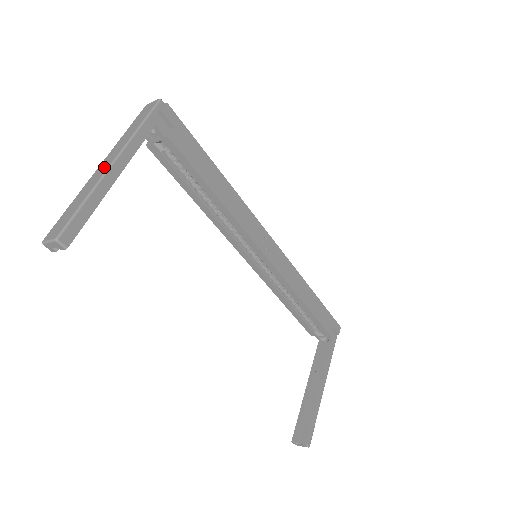
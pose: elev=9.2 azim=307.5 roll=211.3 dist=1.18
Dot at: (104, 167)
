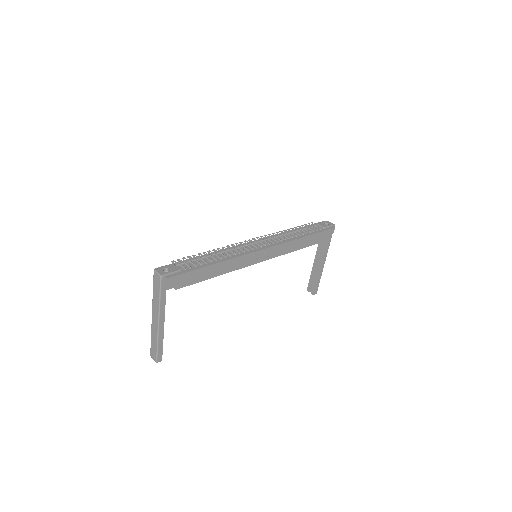
Dot at: (155, 324)
